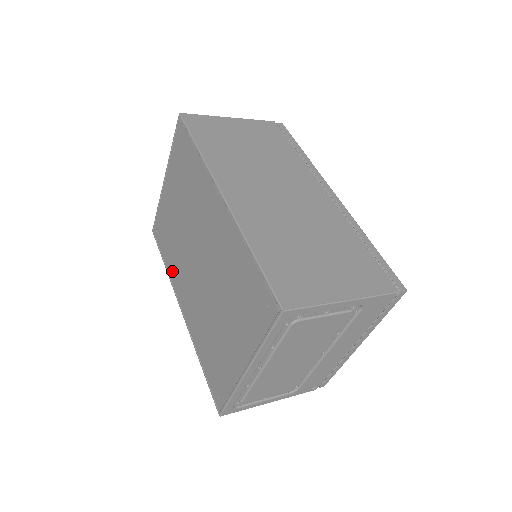
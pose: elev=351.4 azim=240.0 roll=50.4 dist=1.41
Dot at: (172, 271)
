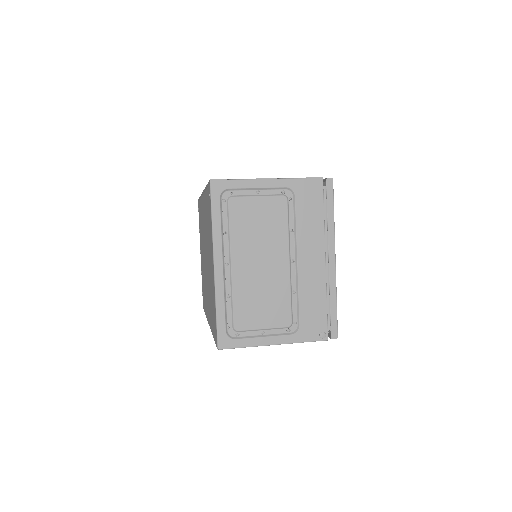
Dot at: occluded
